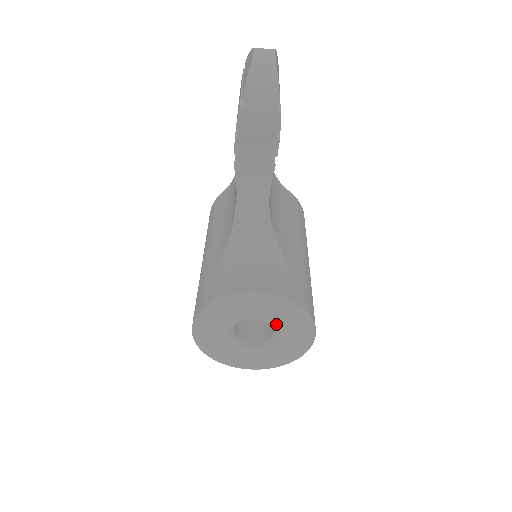
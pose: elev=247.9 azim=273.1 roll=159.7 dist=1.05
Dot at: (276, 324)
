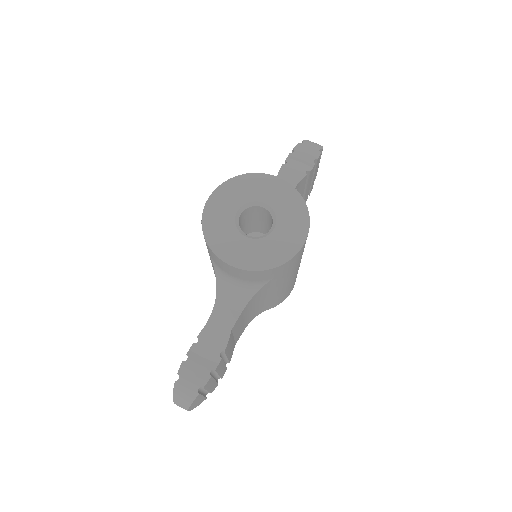
Dot at: (279, 215)
